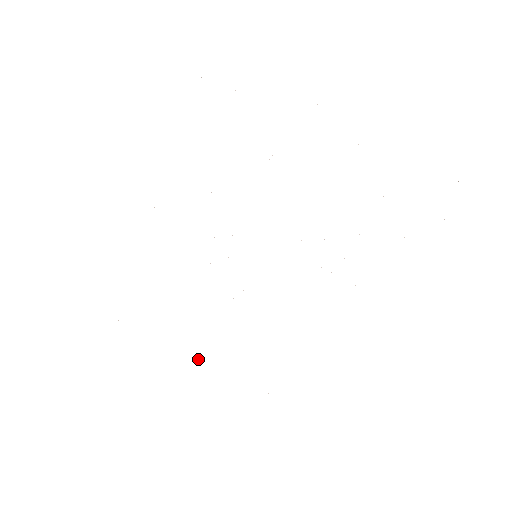
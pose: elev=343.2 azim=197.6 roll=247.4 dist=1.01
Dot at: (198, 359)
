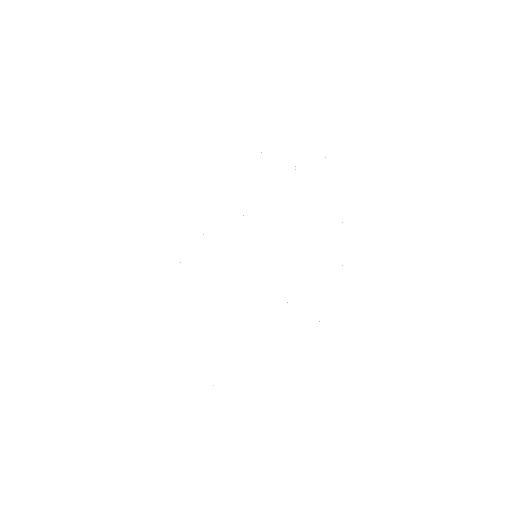
Dot at: occluded
